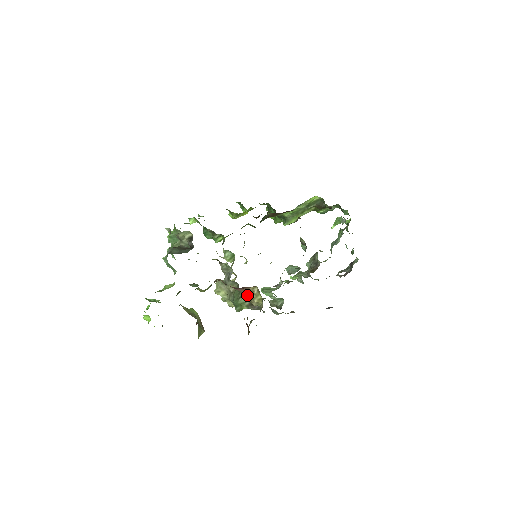
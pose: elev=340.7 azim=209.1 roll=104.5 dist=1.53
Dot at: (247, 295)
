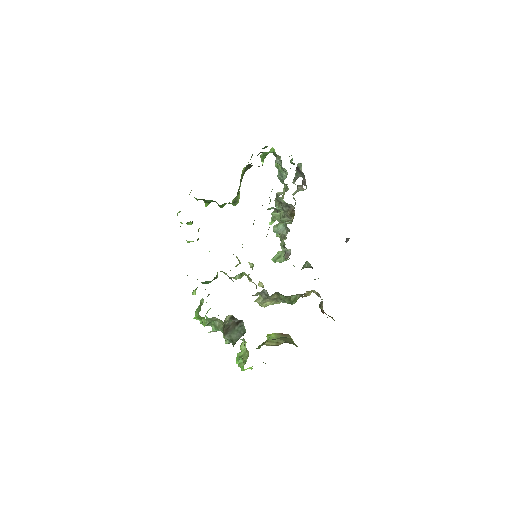
Dot at: occluded
